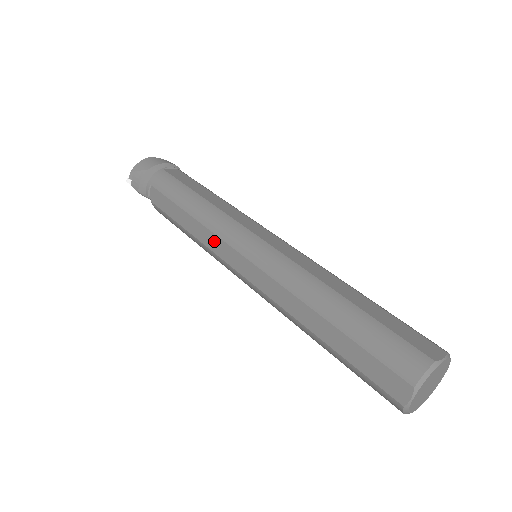
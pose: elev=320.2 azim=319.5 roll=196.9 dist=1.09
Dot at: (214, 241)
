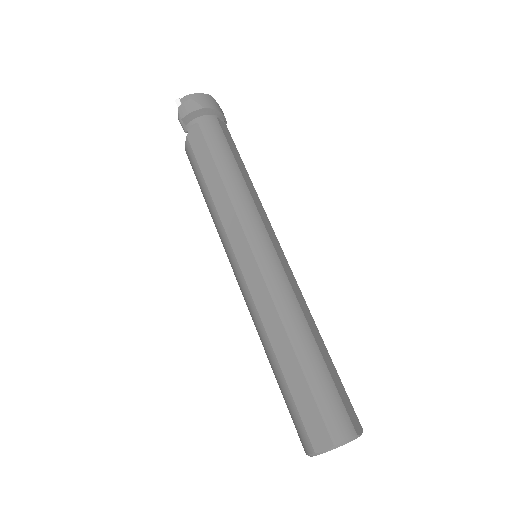
Dot at: (232, 221)
